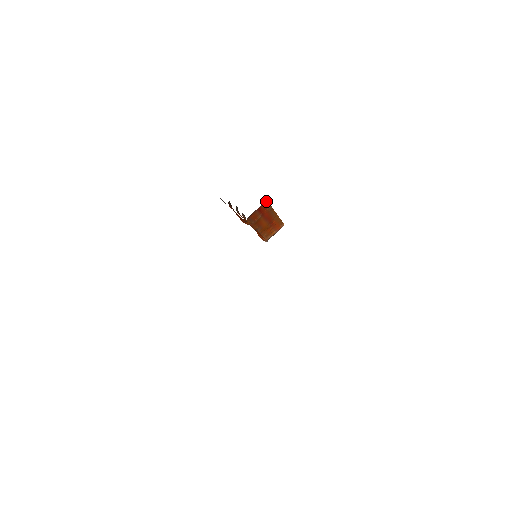
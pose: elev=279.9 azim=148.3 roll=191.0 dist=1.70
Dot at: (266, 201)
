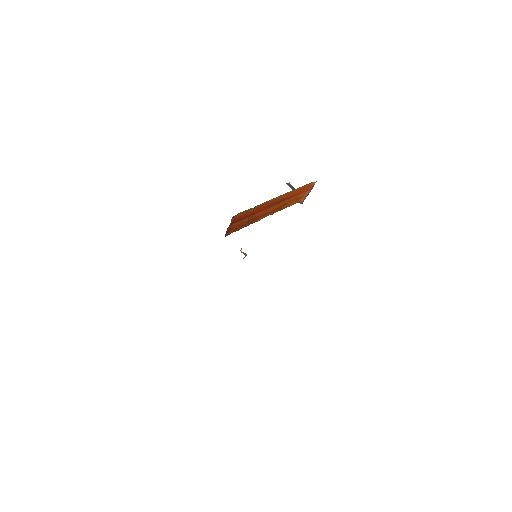
Dot at: (236, 215)
